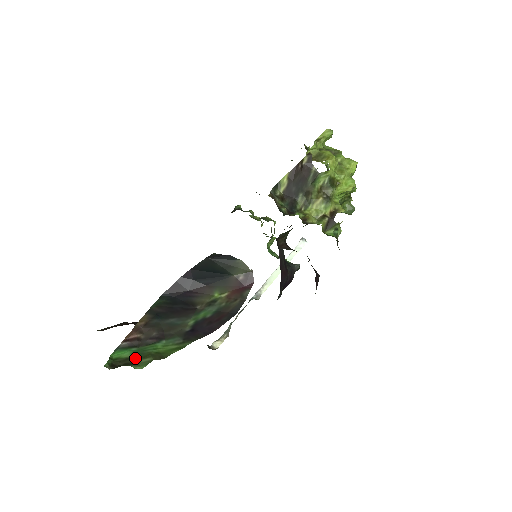
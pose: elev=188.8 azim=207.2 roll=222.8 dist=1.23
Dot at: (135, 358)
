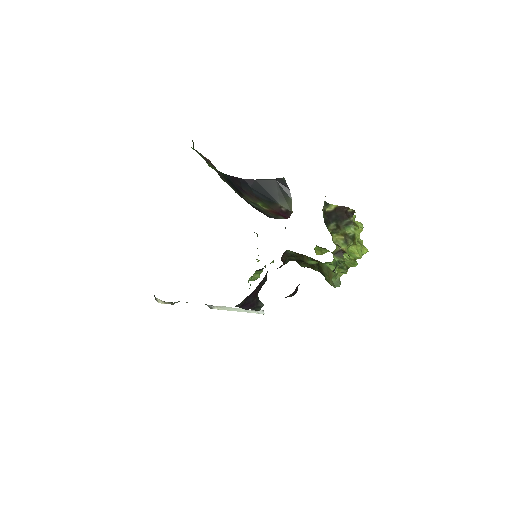
Dot at: occluded
